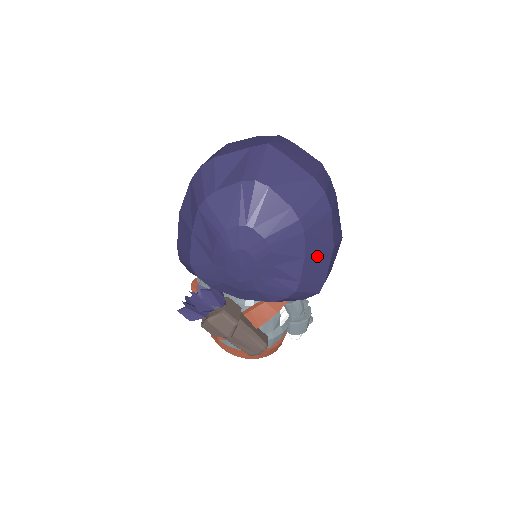
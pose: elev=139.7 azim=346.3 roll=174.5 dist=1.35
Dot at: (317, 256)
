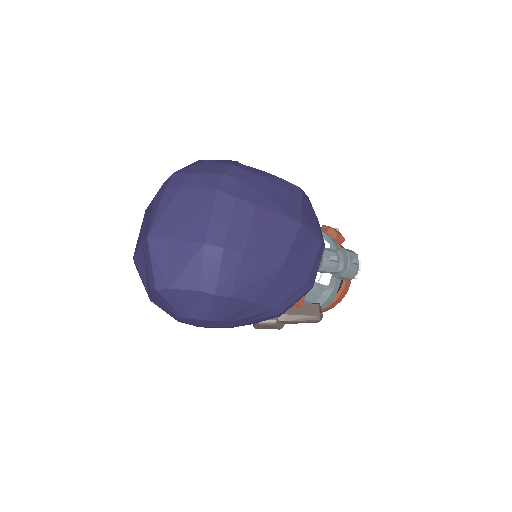
Dot at: (269, 287)
